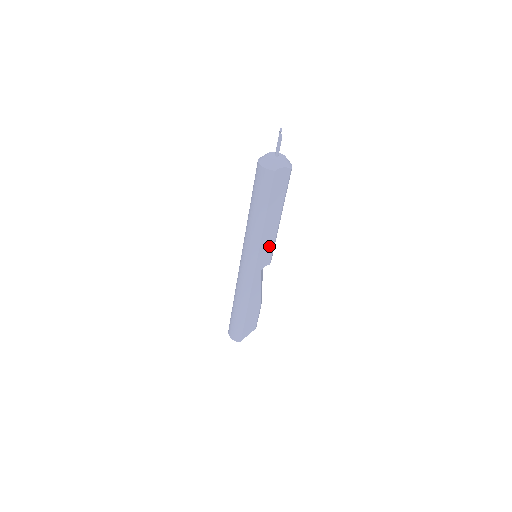
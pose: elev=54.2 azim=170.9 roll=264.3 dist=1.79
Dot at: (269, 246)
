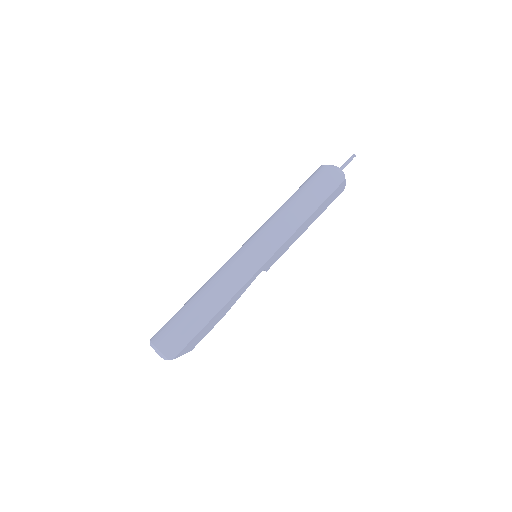
Dot at: (284, 250)
